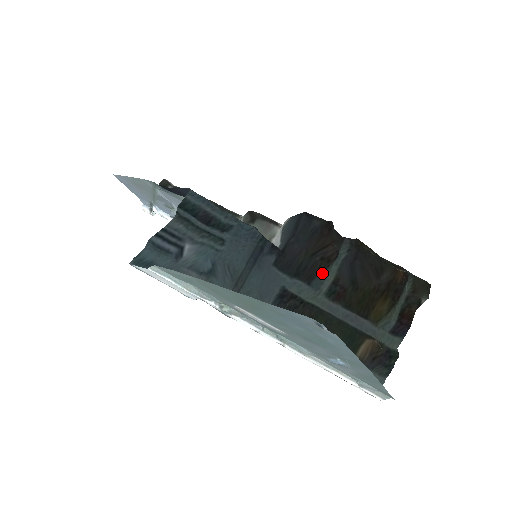
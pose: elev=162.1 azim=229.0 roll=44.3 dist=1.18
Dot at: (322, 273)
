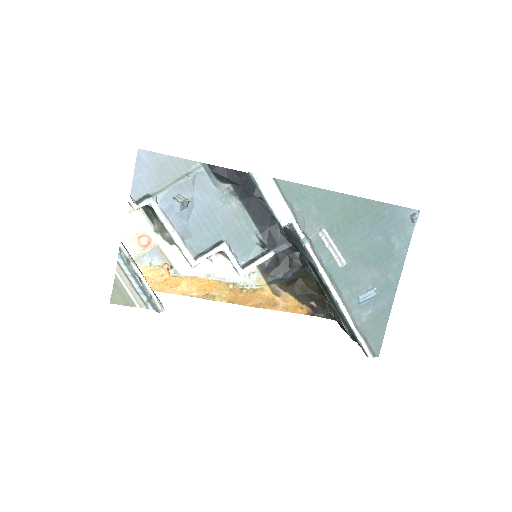
Dot at: occluded
